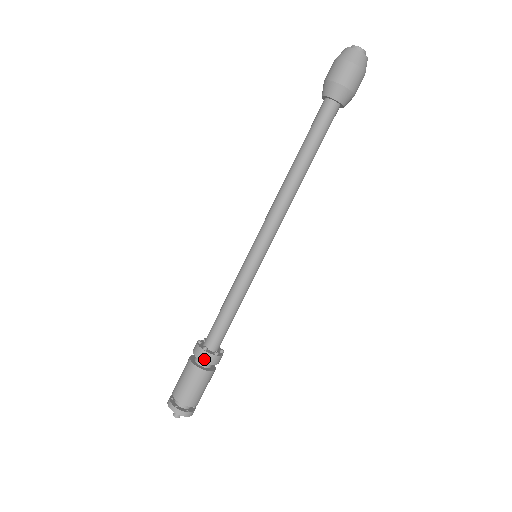
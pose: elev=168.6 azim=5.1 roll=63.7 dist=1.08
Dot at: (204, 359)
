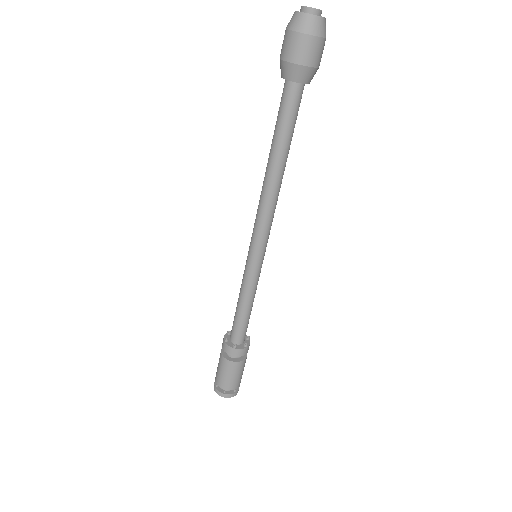
Dot at: (225, 349)
